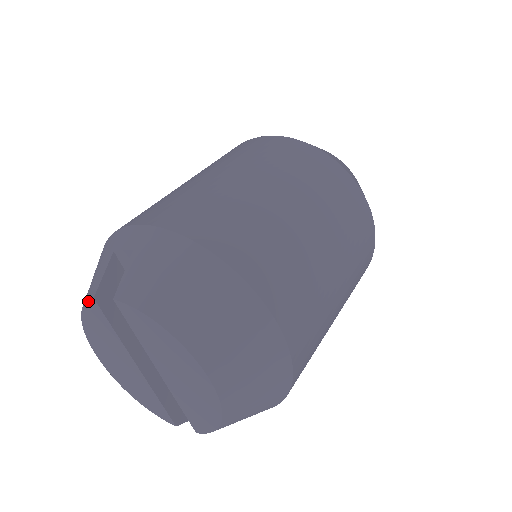
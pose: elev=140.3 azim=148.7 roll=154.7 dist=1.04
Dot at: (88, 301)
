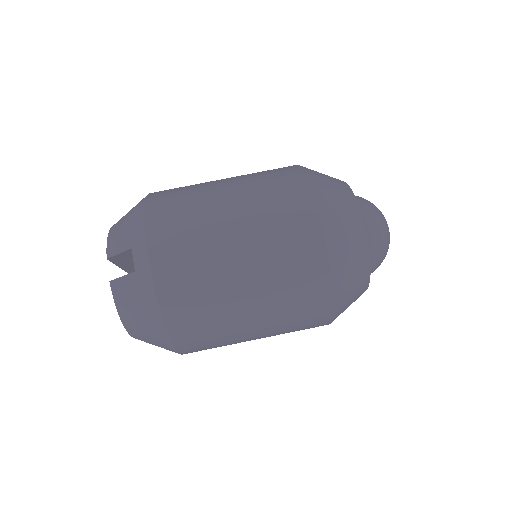
Dot at: (107, 250)
